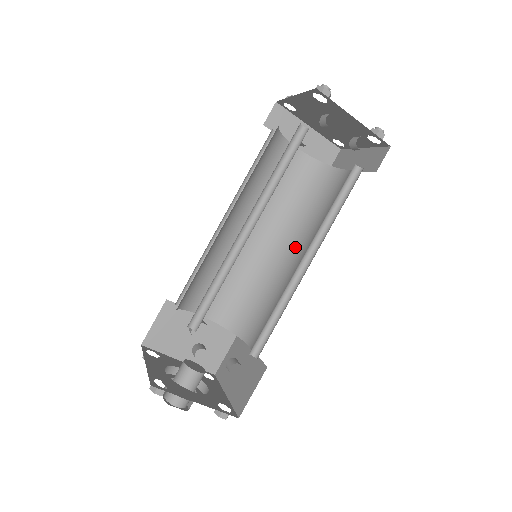
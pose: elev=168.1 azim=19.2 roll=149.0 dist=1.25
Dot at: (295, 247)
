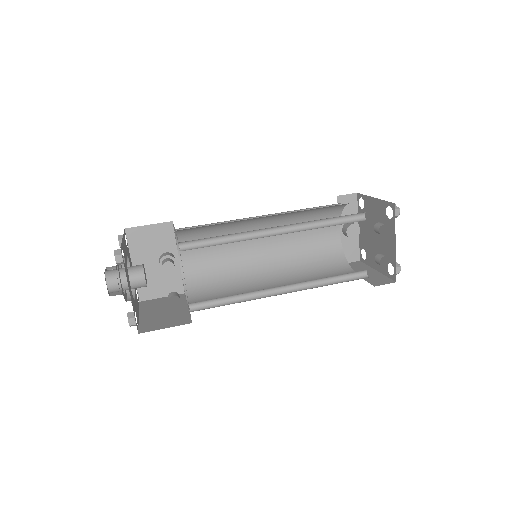
Dot at: (279, 280)
